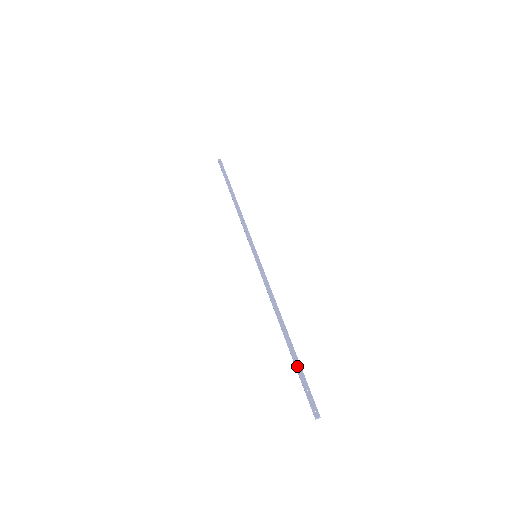
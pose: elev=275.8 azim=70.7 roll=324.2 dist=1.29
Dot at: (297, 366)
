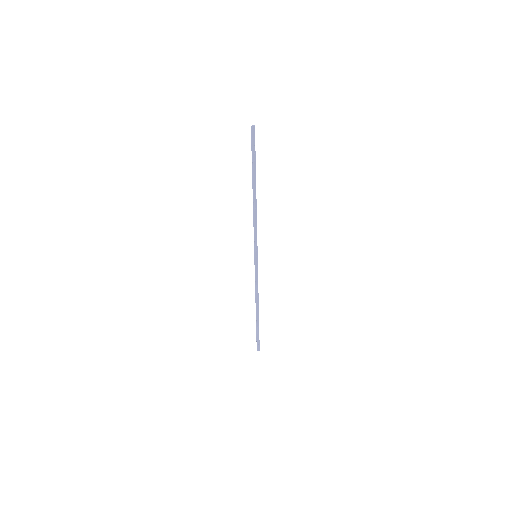
Dot at: (252, 164)
